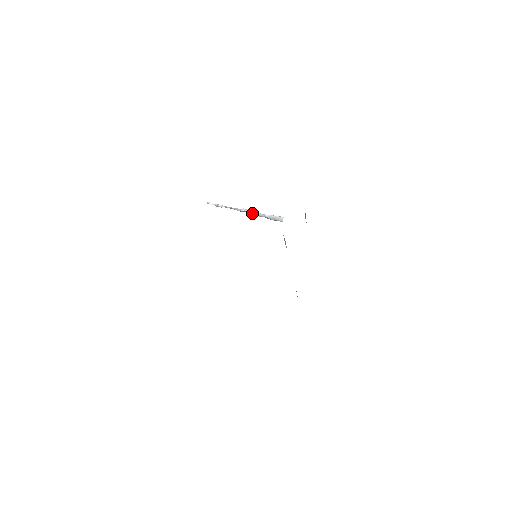
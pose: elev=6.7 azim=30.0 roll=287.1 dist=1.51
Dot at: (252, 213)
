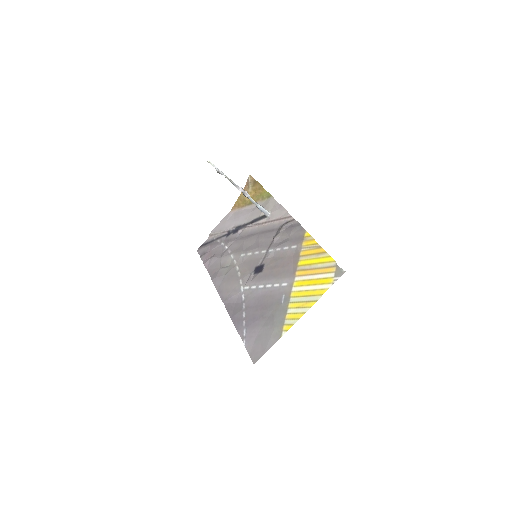
Dot at: (248, 197)
